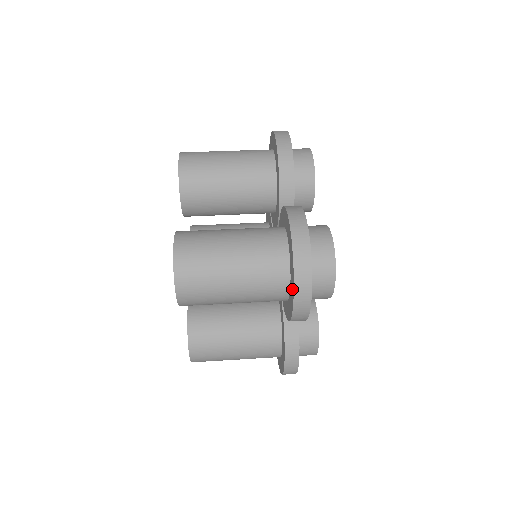
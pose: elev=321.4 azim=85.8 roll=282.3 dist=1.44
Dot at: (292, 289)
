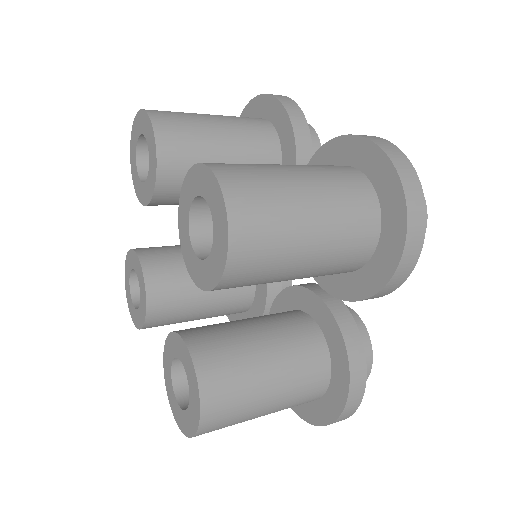
Dot at: (397, 221)
